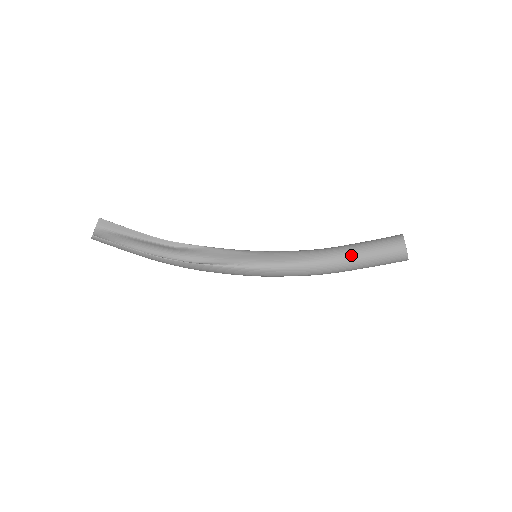
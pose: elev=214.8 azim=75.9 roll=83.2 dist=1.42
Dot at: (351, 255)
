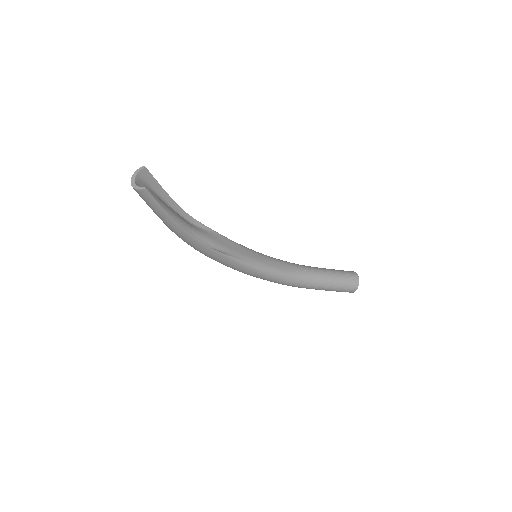
Dot at: (323, 278)
